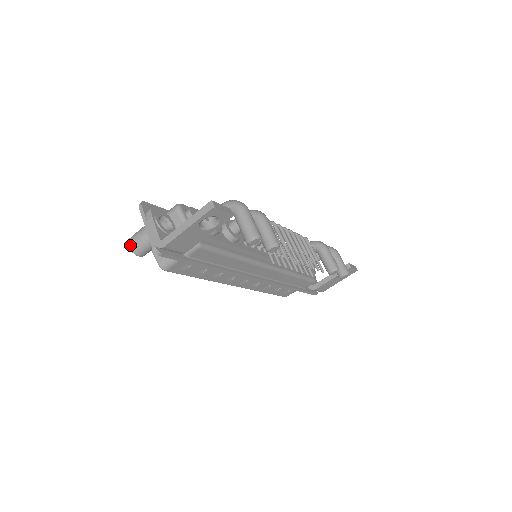
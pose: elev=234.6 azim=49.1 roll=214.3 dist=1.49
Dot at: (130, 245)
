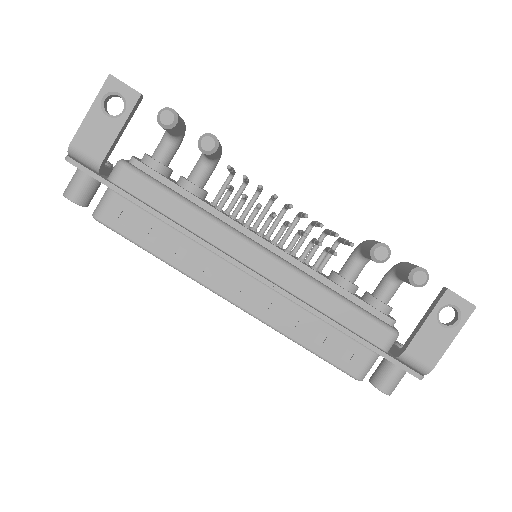
Dot at: (65, 191)
